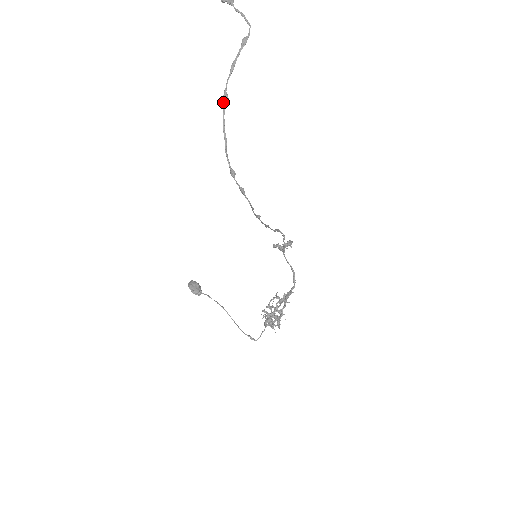
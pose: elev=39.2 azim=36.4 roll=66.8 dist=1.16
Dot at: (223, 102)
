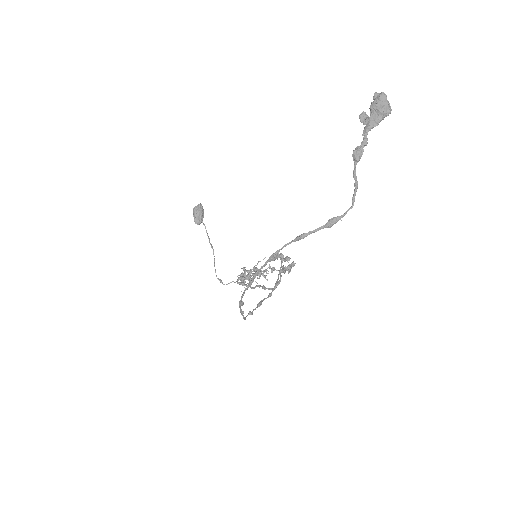
Dot at: (269, 258)
